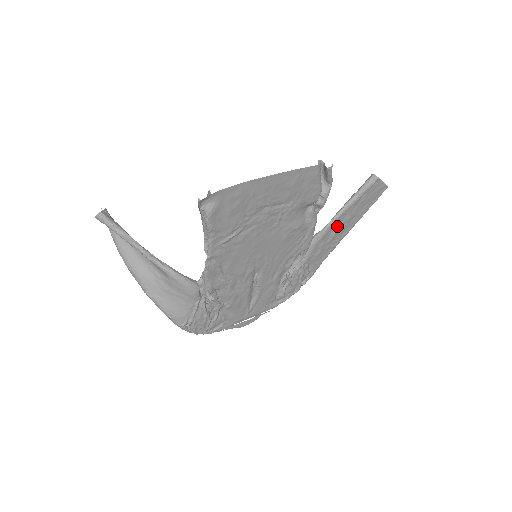
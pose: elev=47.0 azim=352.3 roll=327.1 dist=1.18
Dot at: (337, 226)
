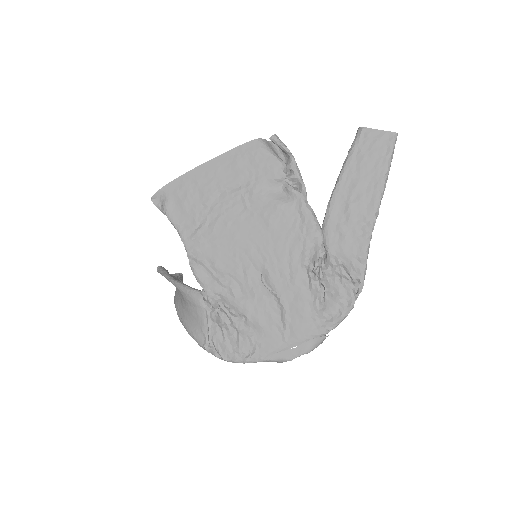
Dot at: (346, 199)
